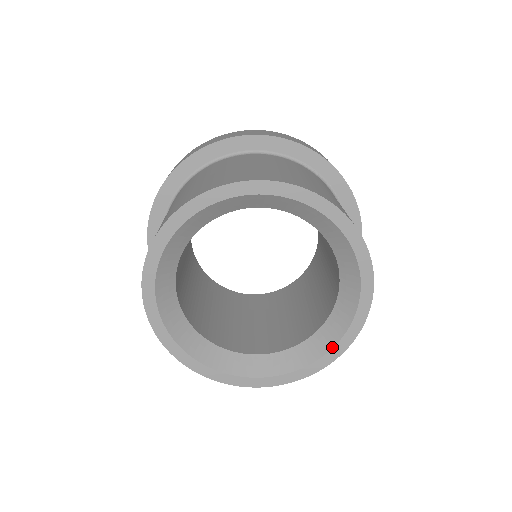
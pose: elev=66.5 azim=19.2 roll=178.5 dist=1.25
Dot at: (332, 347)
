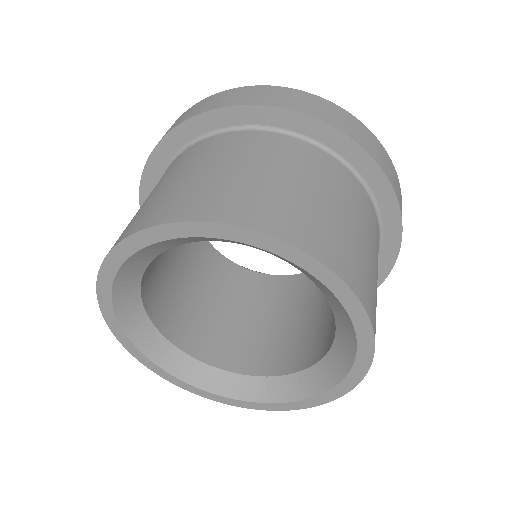
Dot at: (275, 402)
